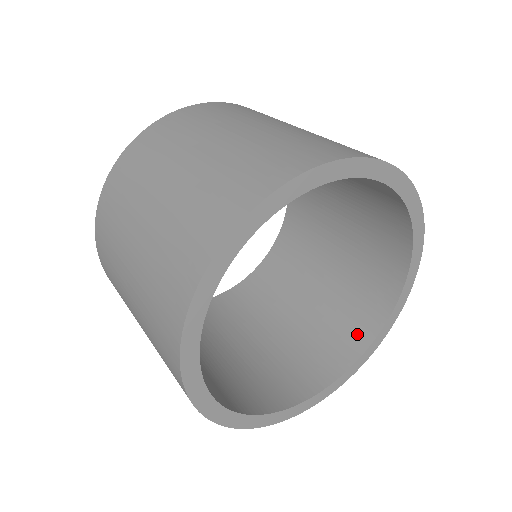
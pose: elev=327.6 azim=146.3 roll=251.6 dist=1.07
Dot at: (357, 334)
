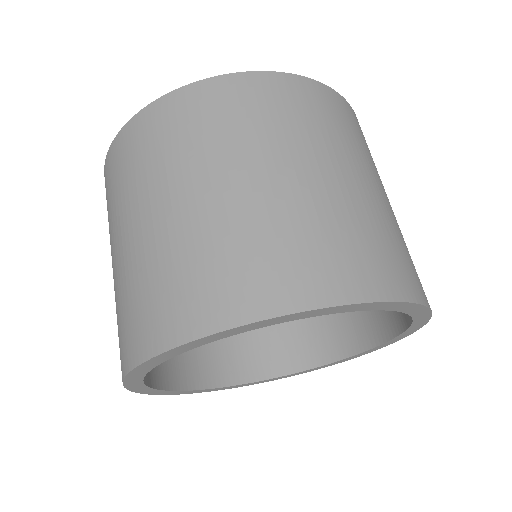
Dot at: (296, 355)
